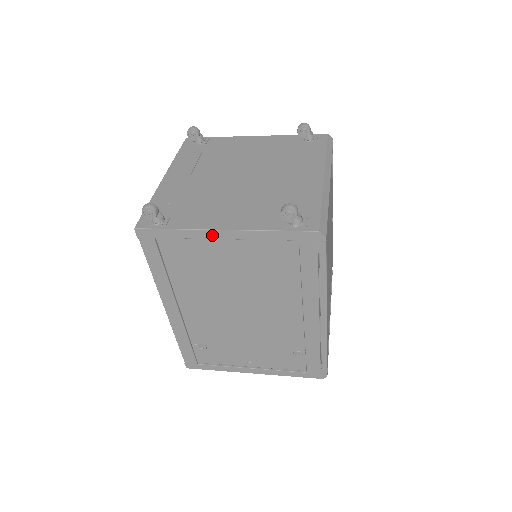
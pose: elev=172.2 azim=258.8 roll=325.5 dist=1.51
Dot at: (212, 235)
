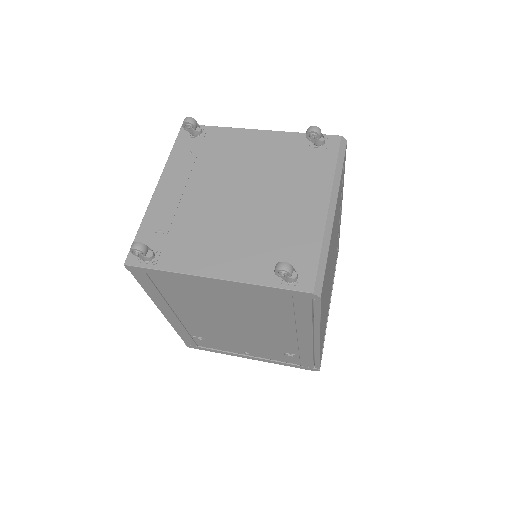
Dot at: (203, 280)
